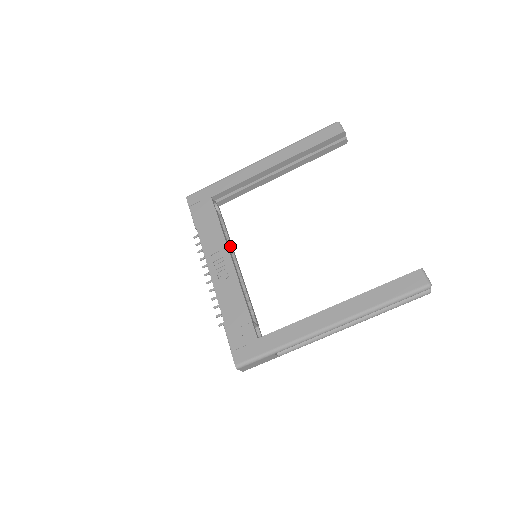
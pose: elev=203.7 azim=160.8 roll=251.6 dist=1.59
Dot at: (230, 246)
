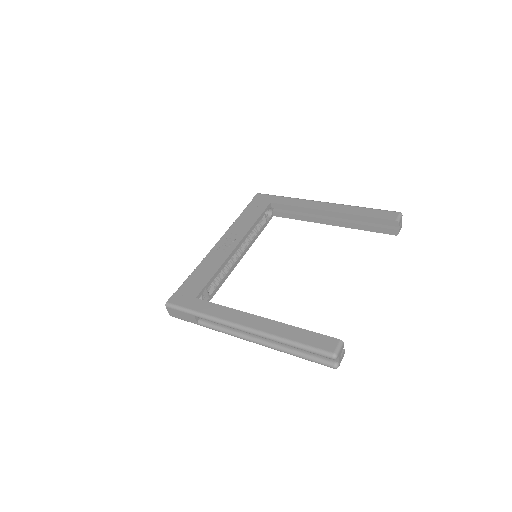
Dot at: (250, 241)
